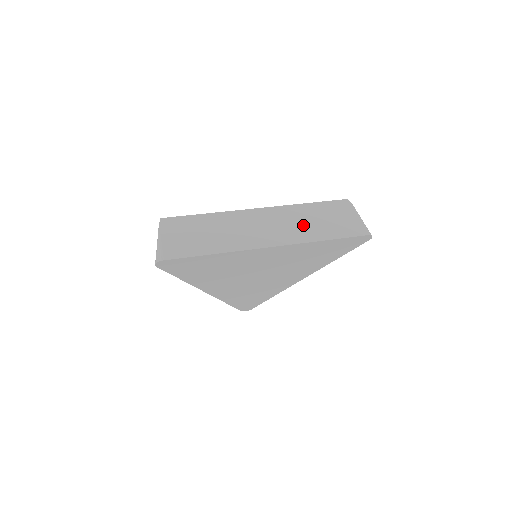
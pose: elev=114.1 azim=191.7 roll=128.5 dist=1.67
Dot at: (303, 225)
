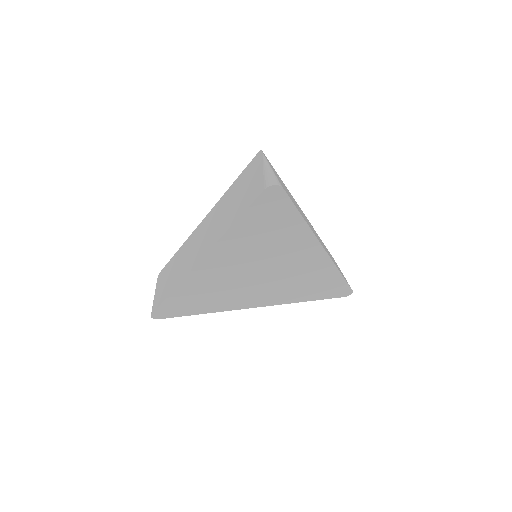
Dot at: (327, 251)
